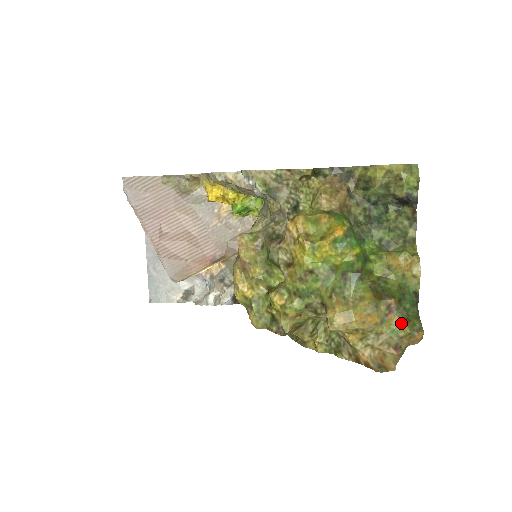
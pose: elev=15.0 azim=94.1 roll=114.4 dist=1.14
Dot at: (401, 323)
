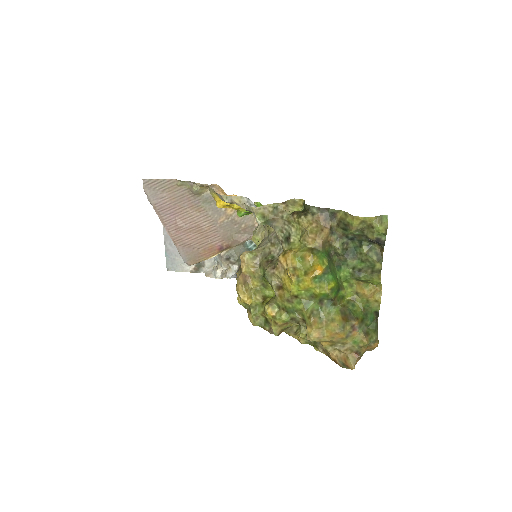
Dot at: (361, 337)
